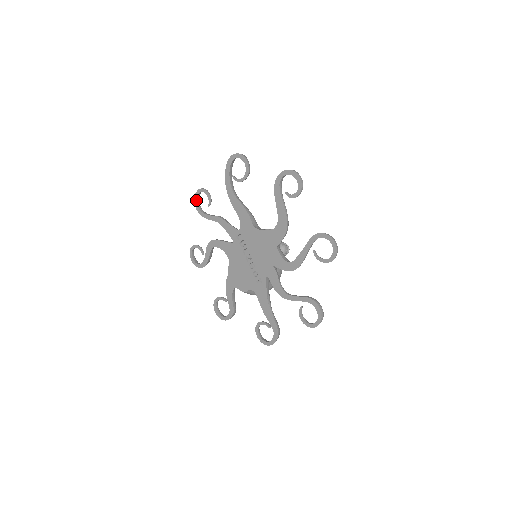
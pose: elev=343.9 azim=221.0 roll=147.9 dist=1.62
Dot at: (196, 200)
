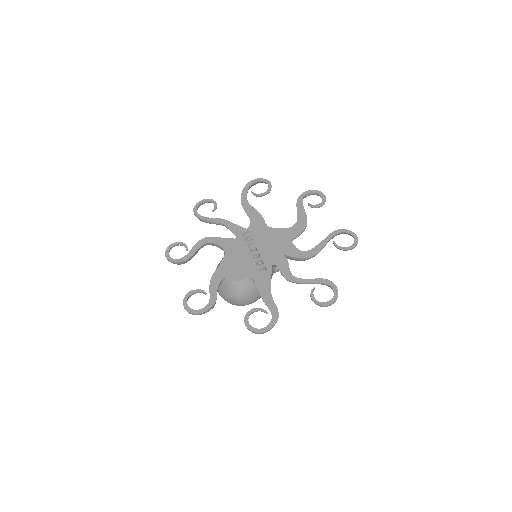
Dot at: (197, 206)
